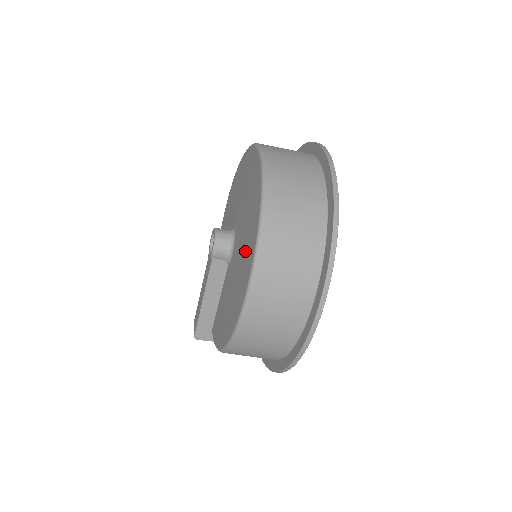
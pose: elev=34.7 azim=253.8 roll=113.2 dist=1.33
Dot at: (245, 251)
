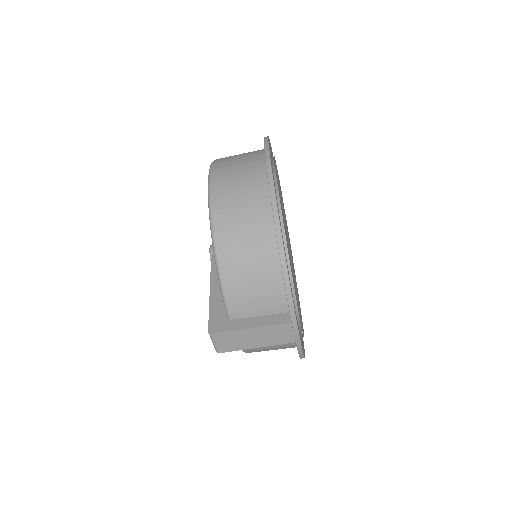
Dot at: occluded
